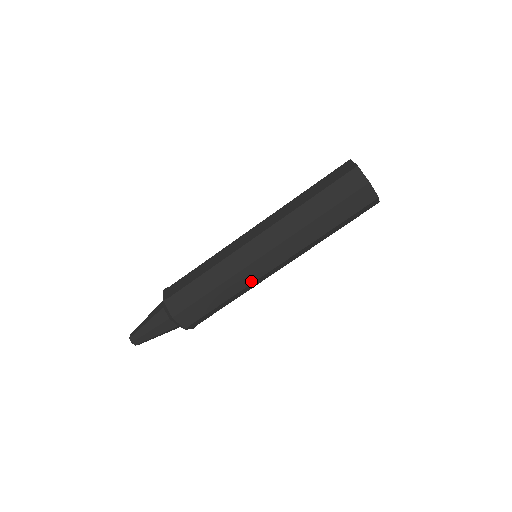
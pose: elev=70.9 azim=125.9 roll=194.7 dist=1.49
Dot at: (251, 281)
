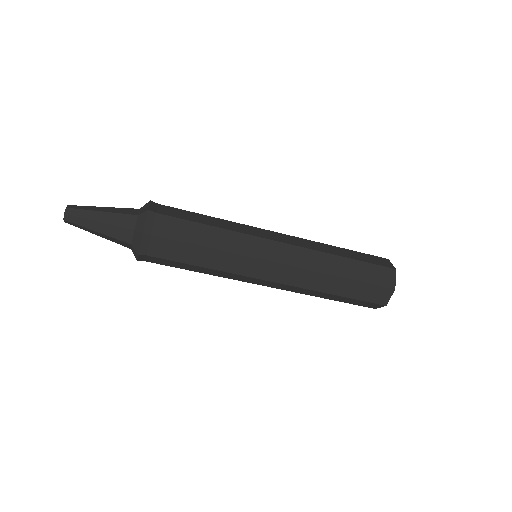
Dot at: (240, 272)
